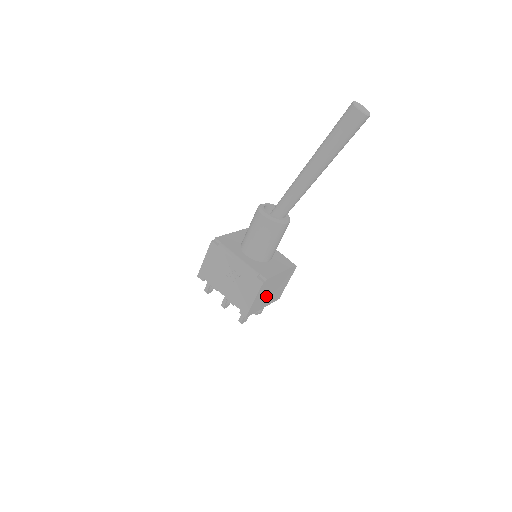
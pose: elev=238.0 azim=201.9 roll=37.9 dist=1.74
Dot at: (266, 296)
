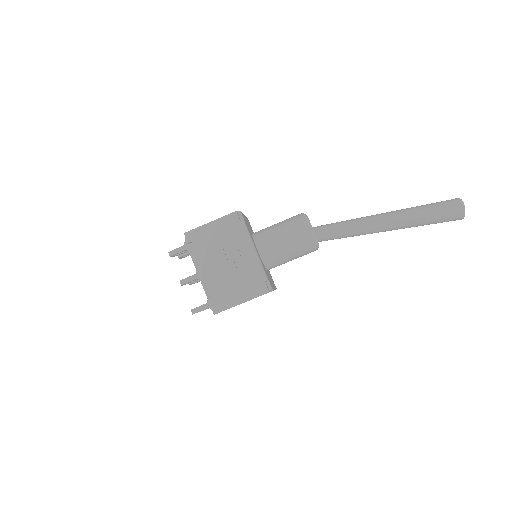
Dot at: occluded
